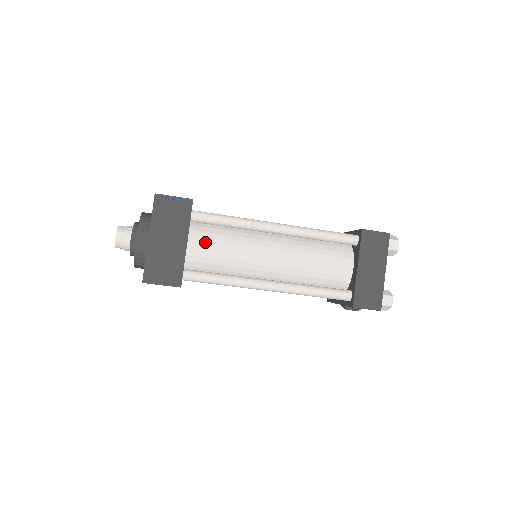
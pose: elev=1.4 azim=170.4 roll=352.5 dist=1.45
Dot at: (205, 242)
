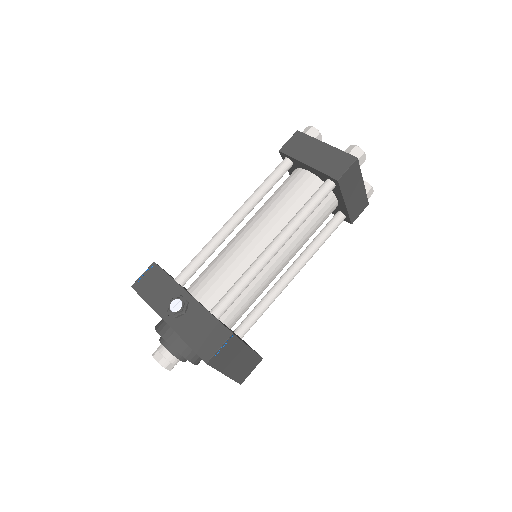
Dot at: (236, 311)
